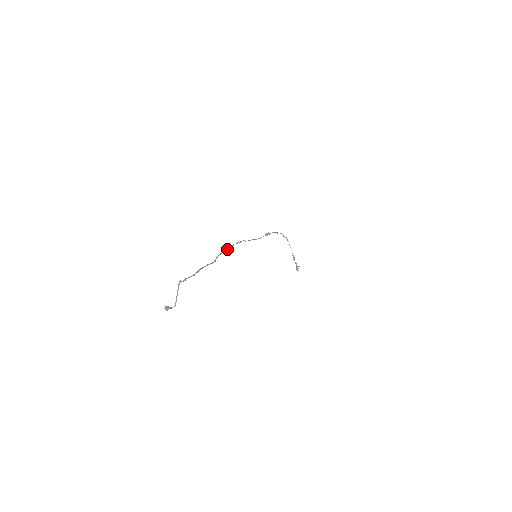
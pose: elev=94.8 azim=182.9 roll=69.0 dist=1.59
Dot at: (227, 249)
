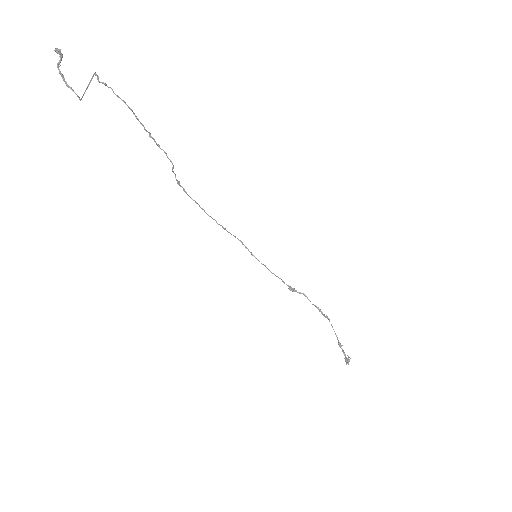
Dot at: (208, 215)
